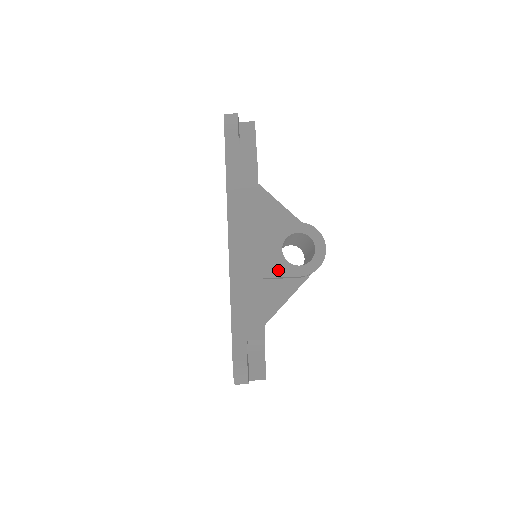
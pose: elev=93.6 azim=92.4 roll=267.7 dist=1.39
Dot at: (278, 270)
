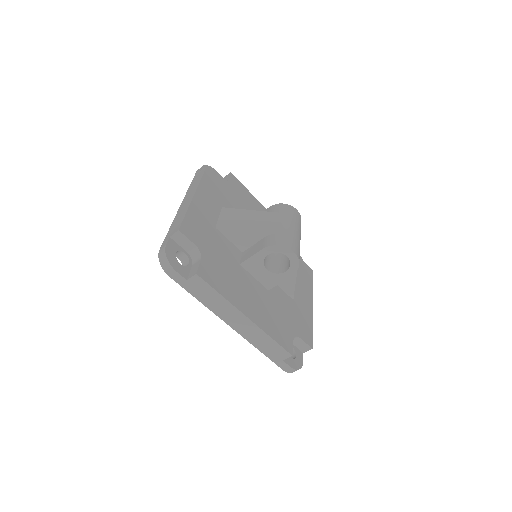
Dot at: (274, 281)
